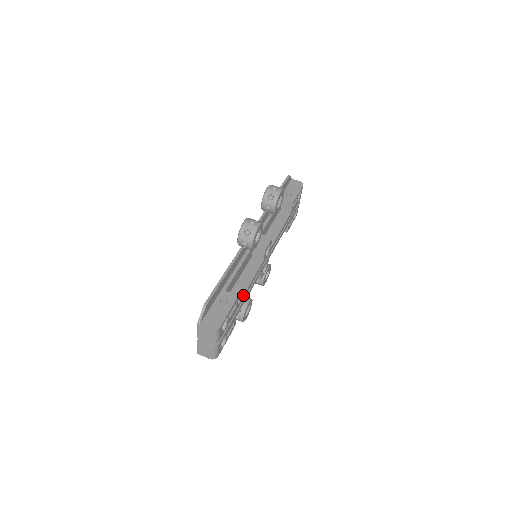
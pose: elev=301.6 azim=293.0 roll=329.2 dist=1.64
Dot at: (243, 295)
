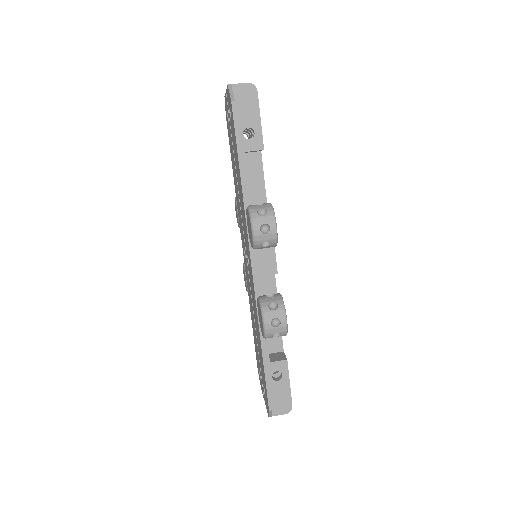
Dot at: occluded
